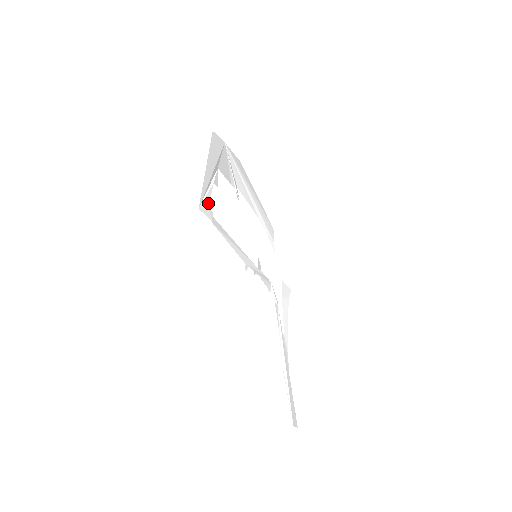
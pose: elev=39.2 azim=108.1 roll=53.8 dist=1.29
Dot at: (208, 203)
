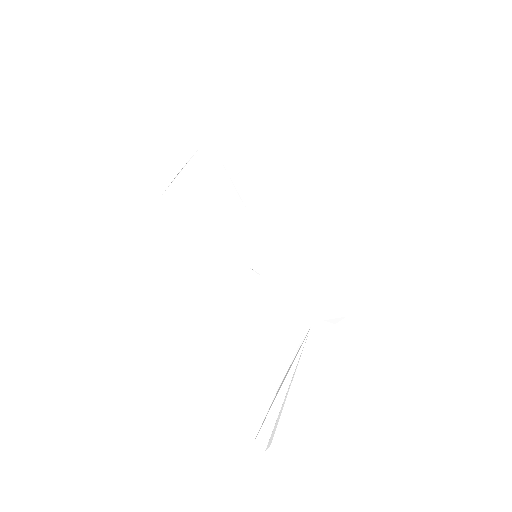
Dot at: (175, 196)
